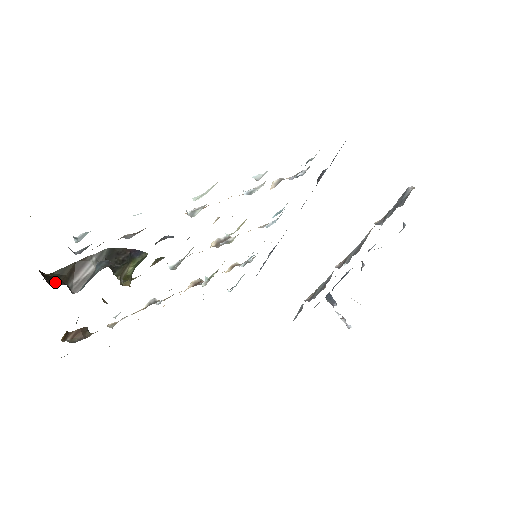
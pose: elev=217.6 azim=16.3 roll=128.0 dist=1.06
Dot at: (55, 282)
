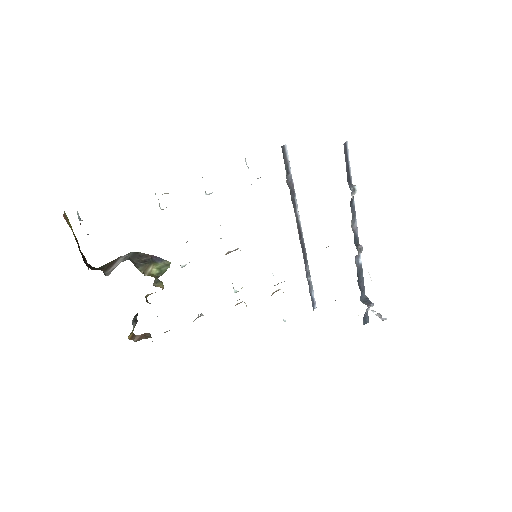
Dot at: occluded
